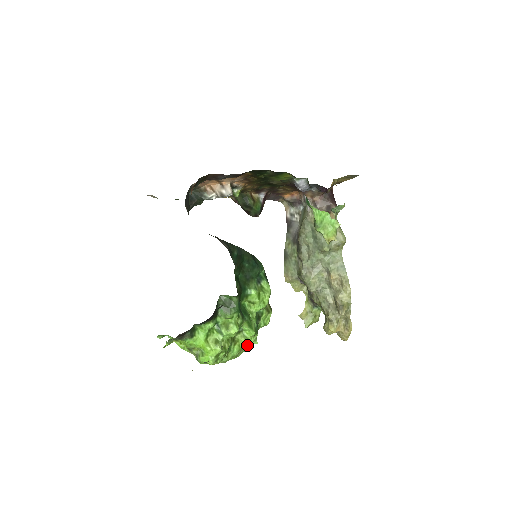
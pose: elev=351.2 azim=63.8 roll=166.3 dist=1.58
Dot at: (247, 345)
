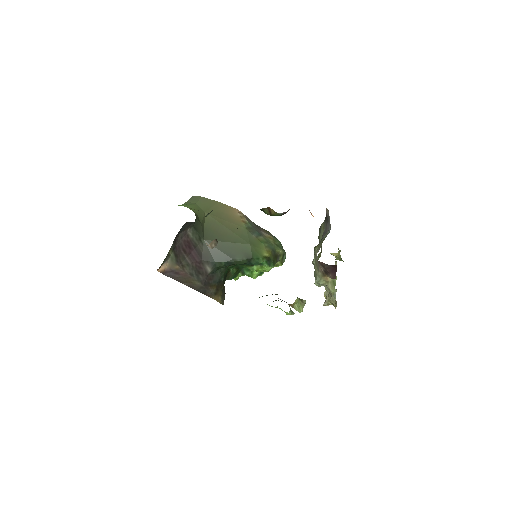
Dot at: occluded
